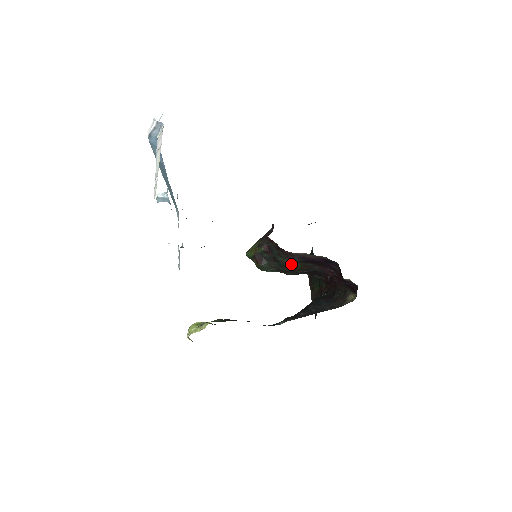
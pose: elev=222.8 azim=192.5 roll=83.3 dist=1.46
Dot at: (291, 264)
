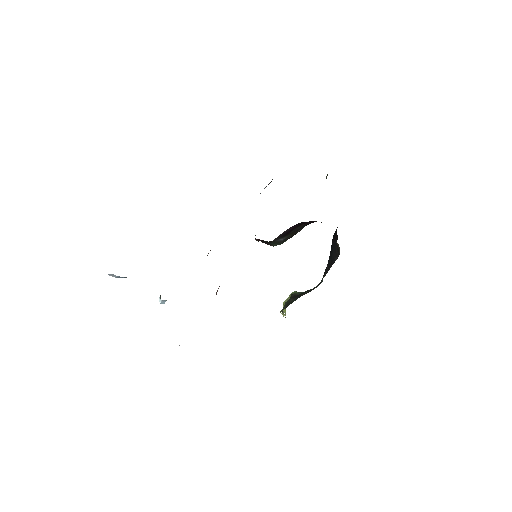
Dot at: (282, 240)
